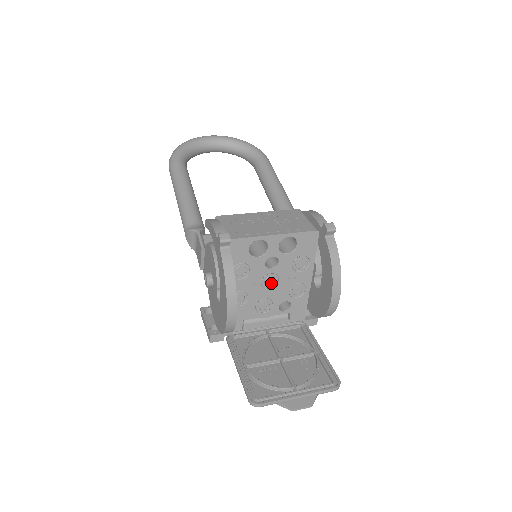
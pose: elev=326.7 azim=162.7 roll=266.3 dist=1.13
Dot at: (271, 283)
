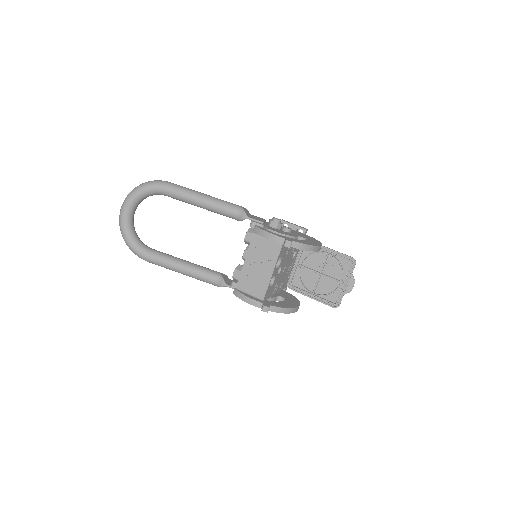
Dot at: (284, 267)
